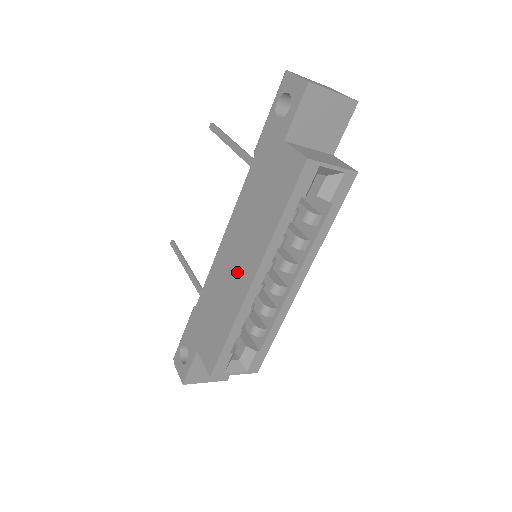
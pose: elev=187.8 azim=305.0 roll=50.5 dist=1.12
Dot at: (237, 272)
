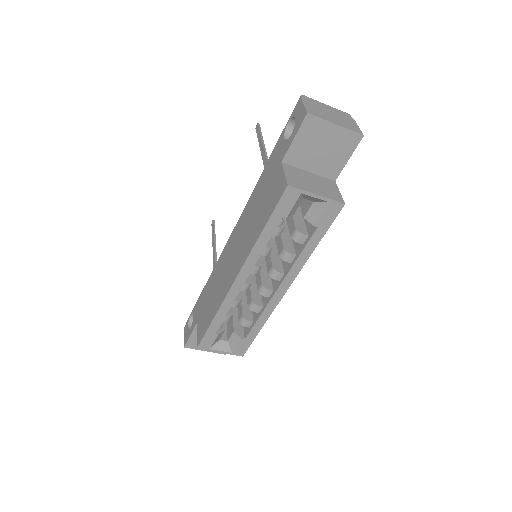
Dot at: (230, 267)
